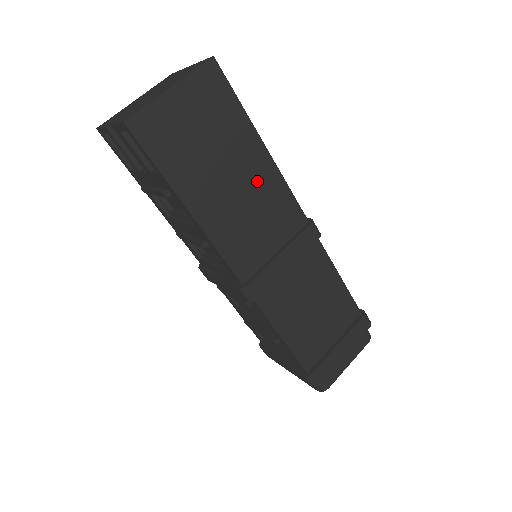
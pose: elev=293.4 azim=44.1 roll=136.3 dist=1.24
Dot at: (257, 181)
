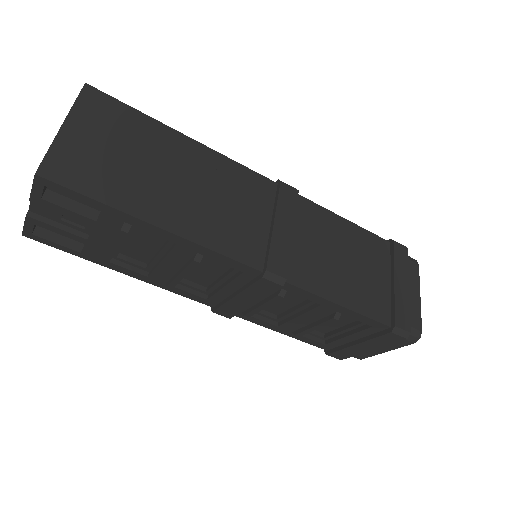
Dot at: (203, 170)
